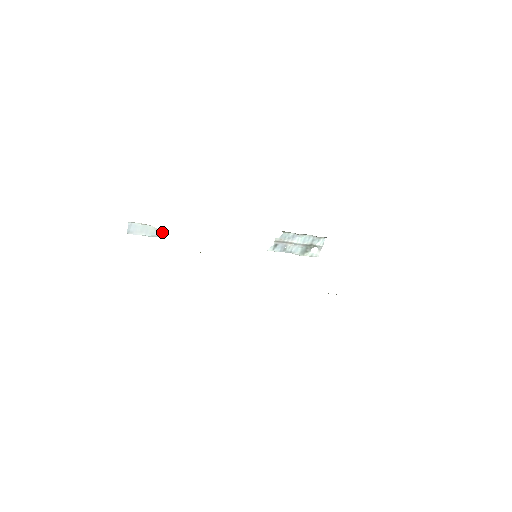
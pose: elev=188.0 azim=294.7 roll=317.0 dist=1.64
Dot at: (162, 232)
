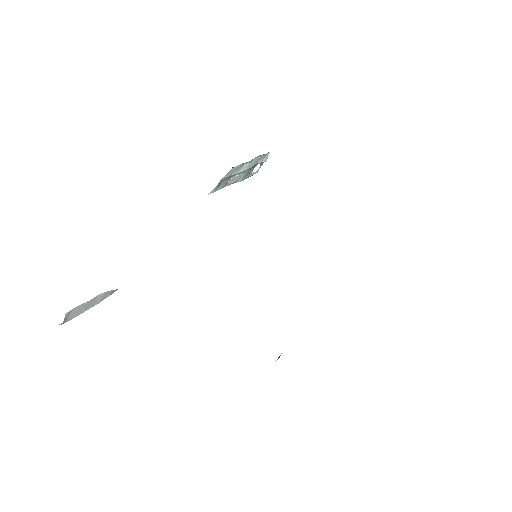
Dot at: occluded
